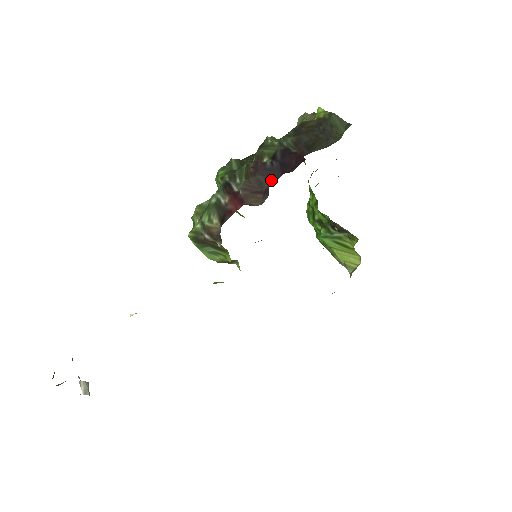
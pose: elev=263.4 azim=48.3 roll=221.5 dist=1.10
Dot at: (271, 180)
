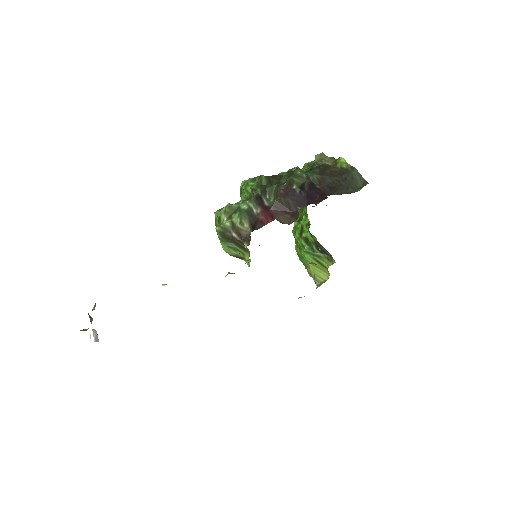
Dot at: (298, 206)
